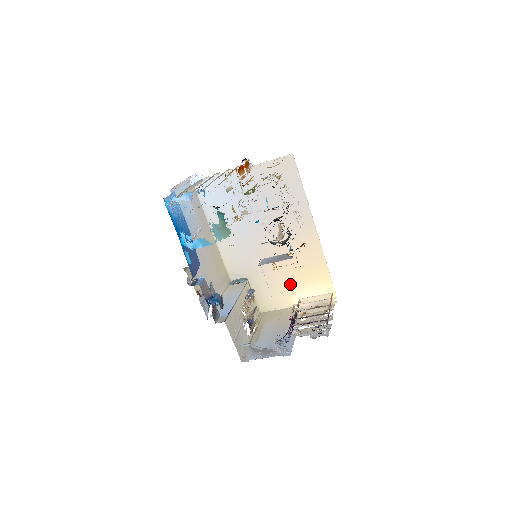
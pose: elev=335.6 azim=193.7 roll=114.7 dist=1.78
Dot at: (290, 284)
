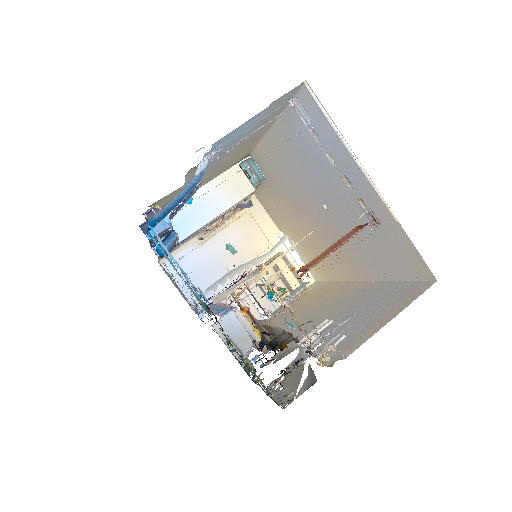
Dot at: (295, 232)
